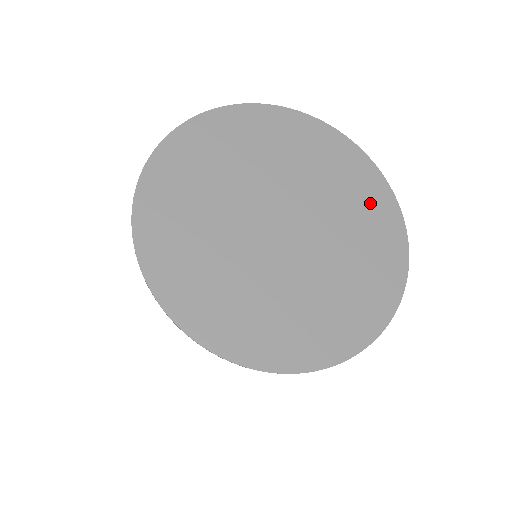
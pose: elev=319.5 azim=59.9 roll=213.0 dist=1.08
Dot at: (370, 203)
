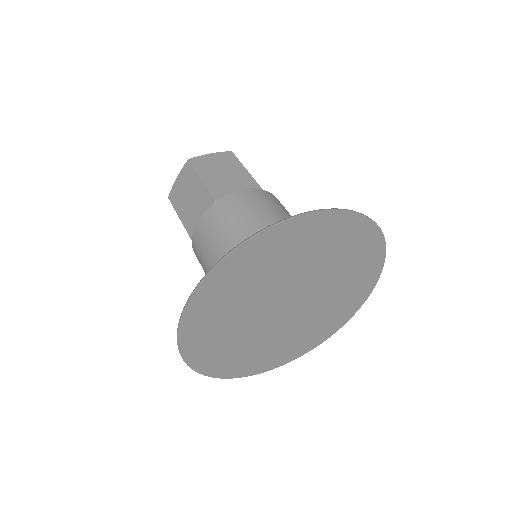
Dot at: (362, 259)
